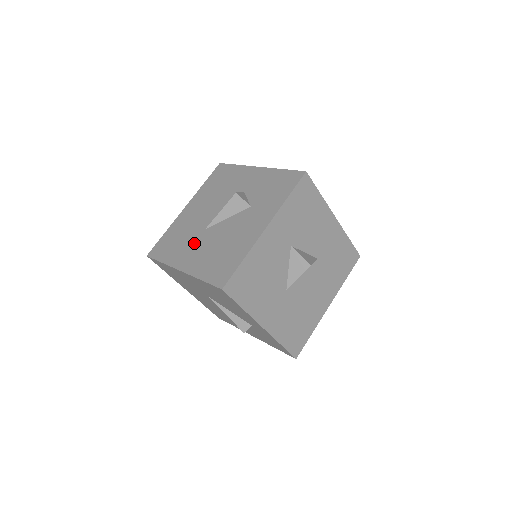
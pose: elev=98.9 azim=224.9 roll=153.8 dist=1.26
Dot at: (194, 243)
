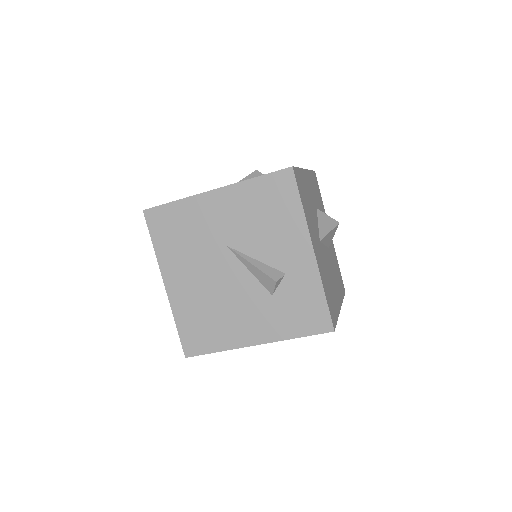
Dot at: occluded
